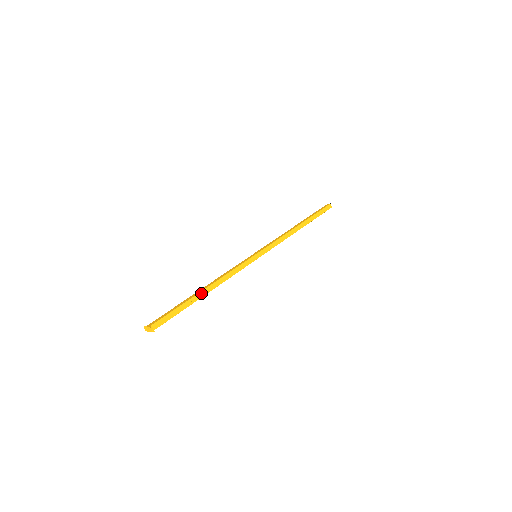
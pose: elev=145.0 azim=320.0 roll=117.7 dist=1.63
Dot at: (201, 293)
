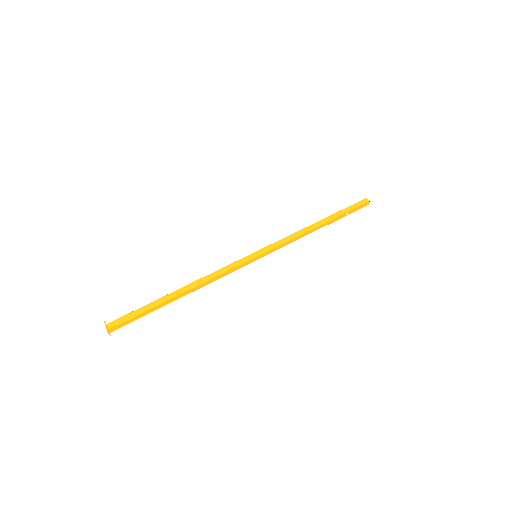
Dot at: (175, 292)
